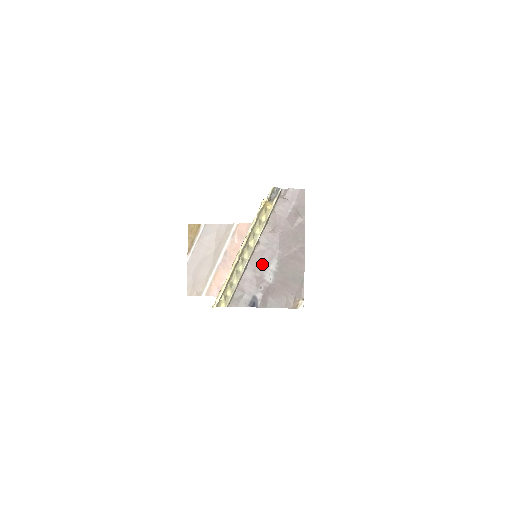
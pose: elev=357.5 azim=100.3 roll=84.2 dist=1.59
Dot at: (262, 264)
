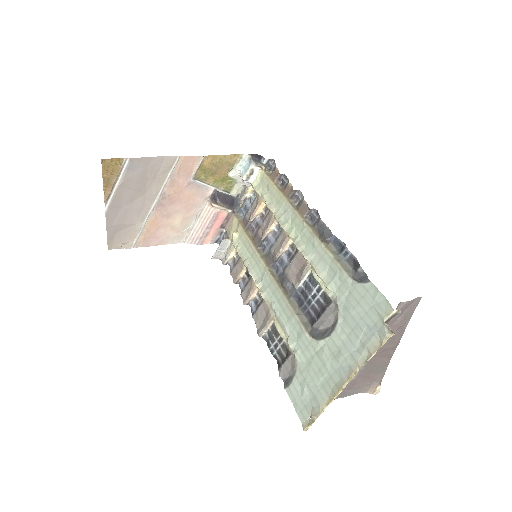
Dot at: occluded
